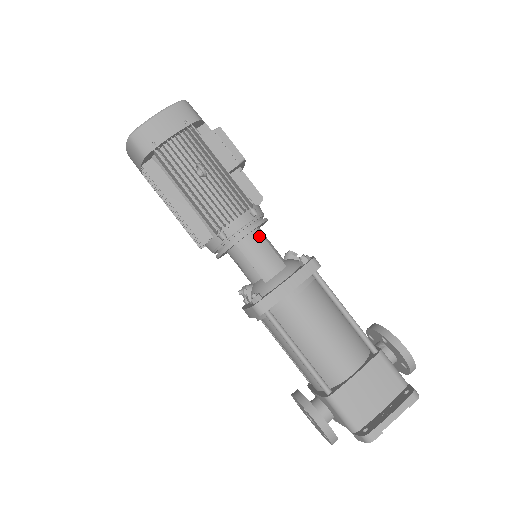
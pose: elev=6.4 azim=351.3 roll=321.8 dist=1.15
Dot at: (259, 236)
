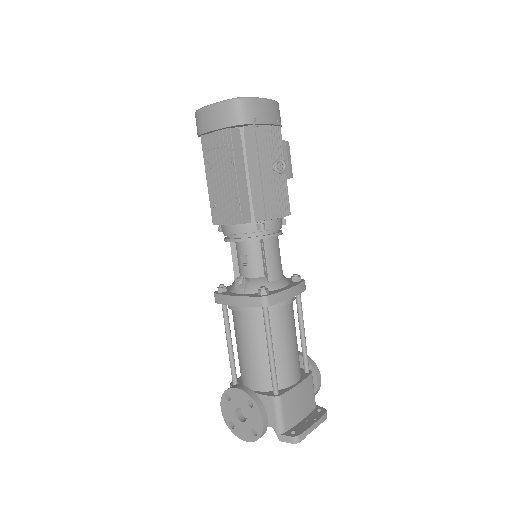
Dot at: (278, 242)
